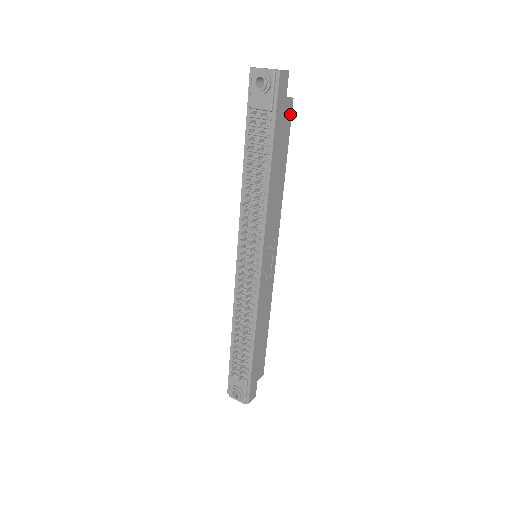
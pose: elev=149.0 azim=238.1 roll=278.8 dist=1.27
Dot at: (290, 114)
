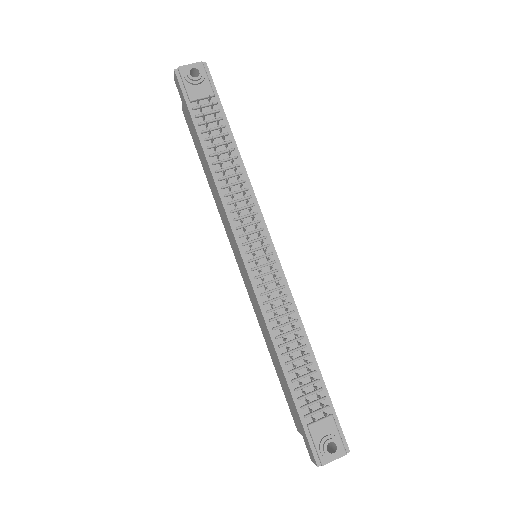
Dot at: occluded
